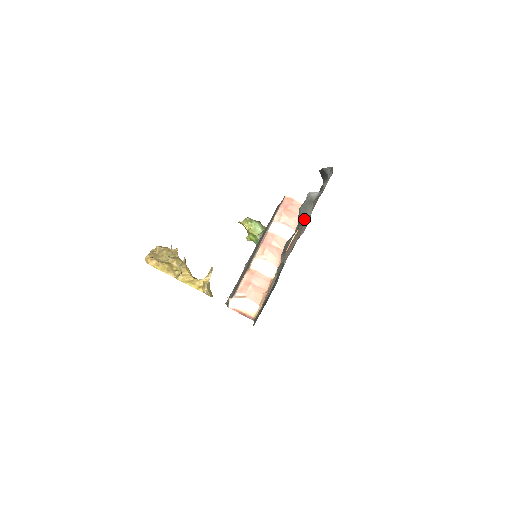
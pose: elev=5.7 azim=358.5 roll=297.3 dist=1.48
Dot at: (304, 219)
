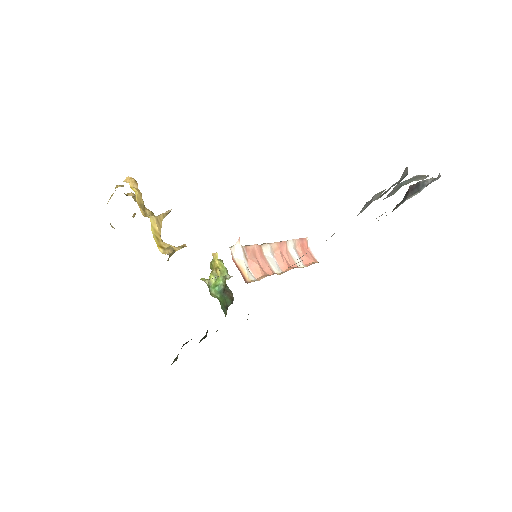
Dot at: occluded
